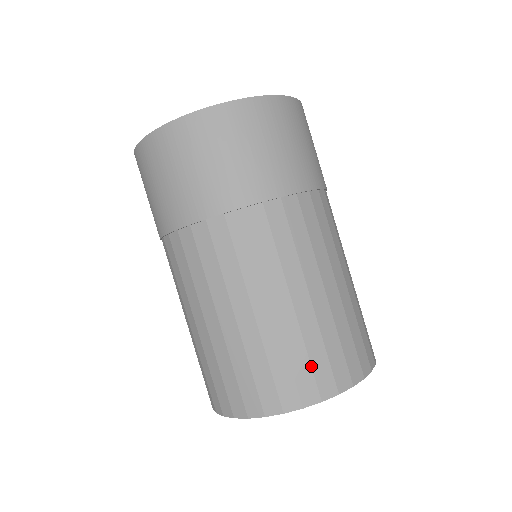
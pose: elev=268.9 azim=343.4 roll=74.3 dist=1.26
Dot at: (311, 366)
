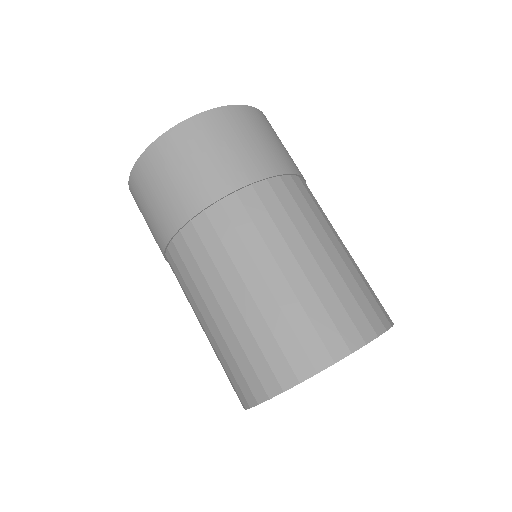
Dot at: (359, 305)
